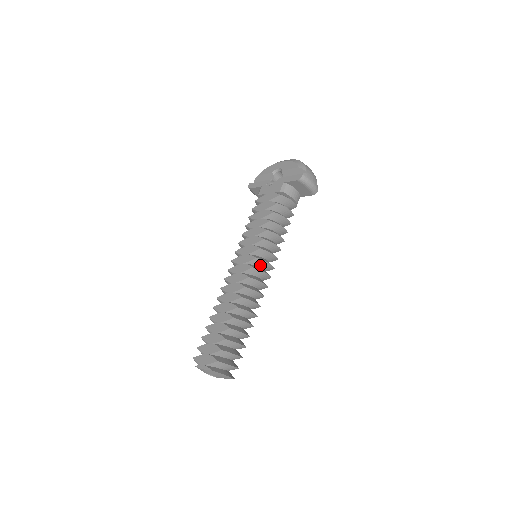
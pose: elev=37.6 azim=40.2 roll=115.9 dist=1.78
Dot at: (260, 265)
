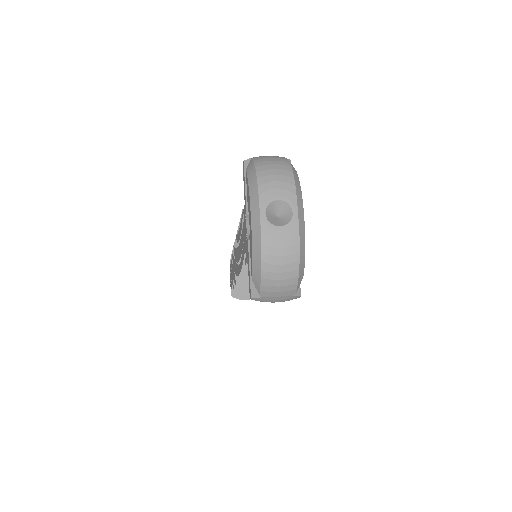
Dot at: occluded
